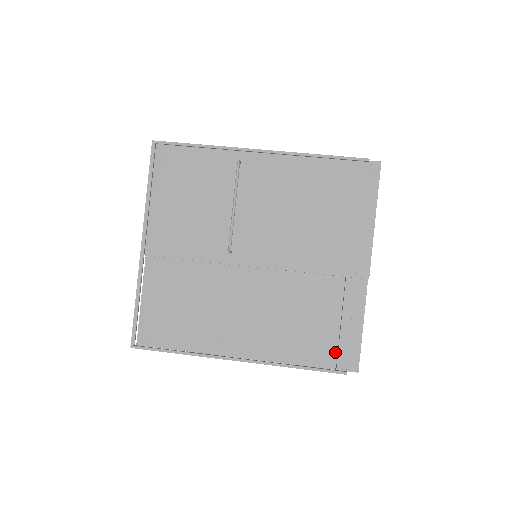
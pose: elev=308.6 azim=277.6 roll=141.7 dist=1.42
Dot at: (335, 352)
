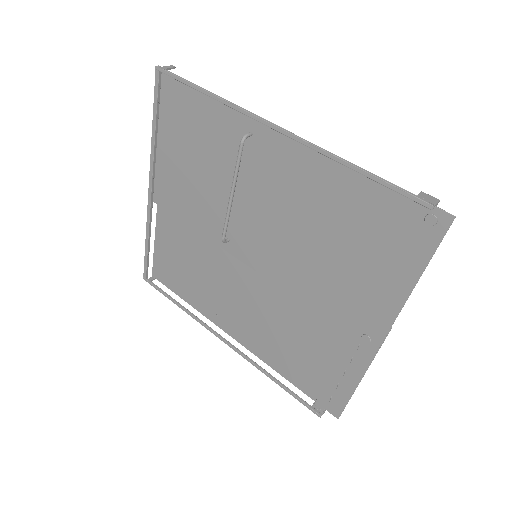
Dot at: (320, 389)
